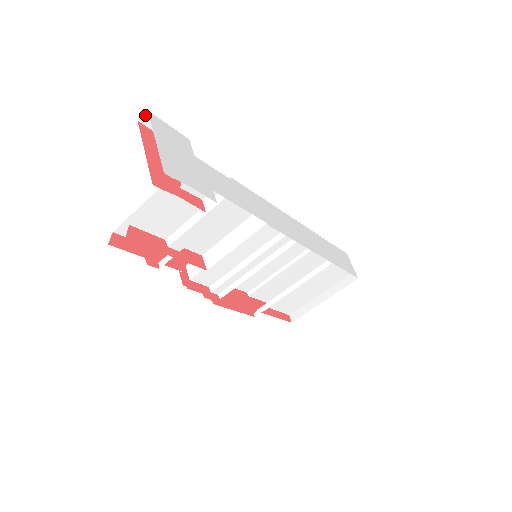
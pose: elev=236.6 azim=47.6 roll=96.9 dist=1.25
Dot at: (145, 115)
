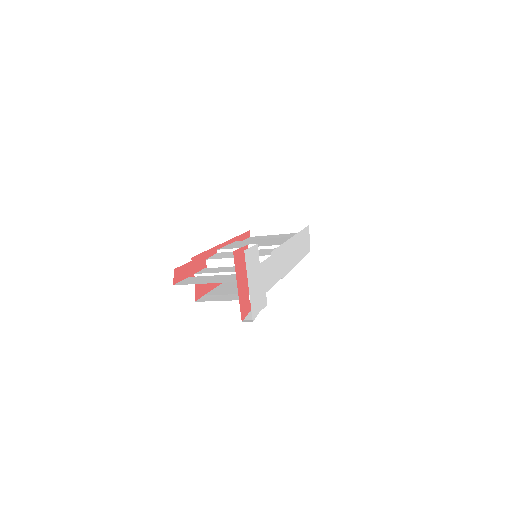
Dot at: occluded
